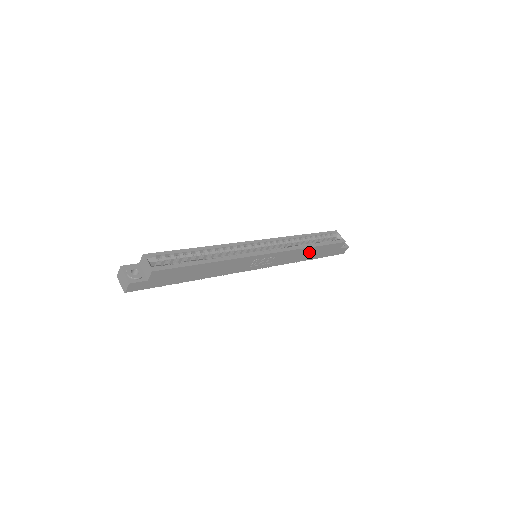
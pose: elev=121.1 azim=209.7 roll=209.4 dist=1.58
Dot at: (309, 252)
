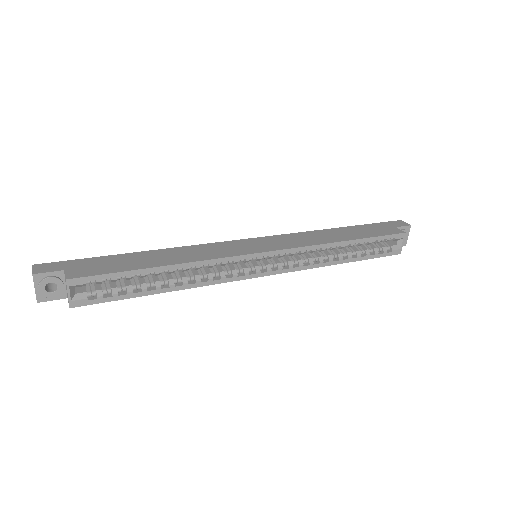
Dot at: occluded
